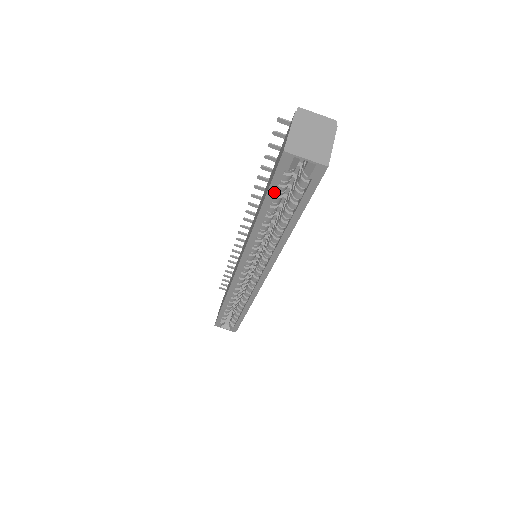
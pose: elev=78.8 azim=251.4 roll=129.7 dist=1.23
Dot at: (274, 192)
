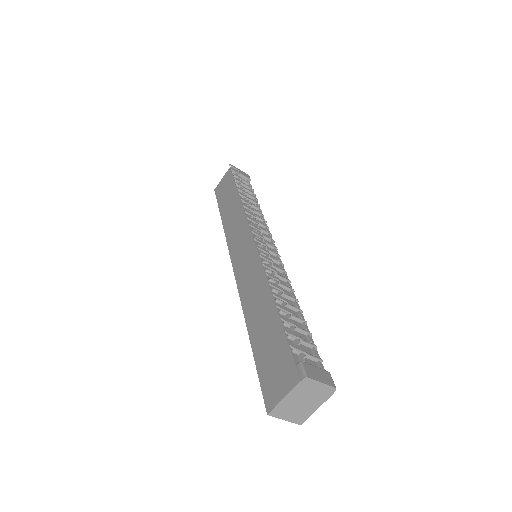
Dot at: occluded
